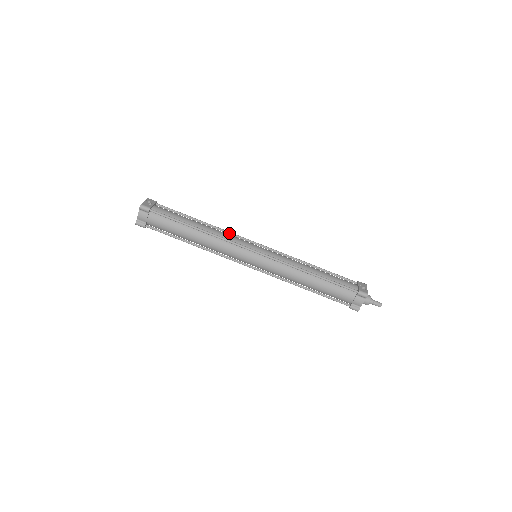
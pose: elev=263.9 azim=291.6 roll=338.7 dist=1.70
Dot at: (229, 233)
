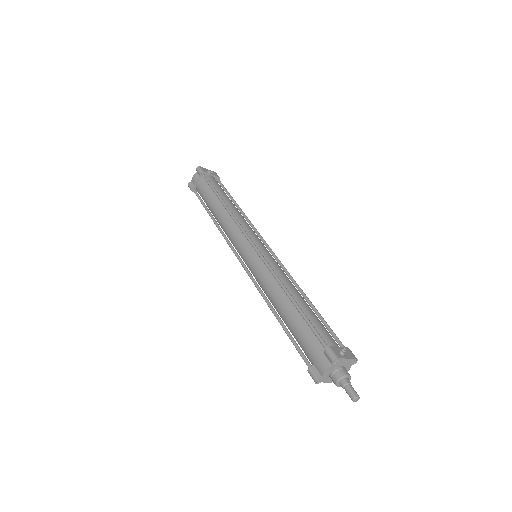
Dot at: (251, 225)
